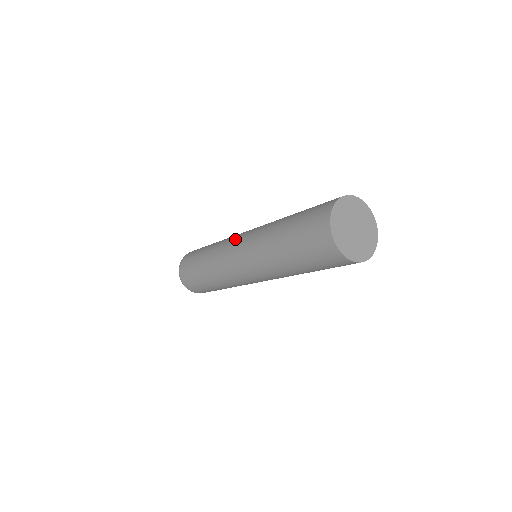
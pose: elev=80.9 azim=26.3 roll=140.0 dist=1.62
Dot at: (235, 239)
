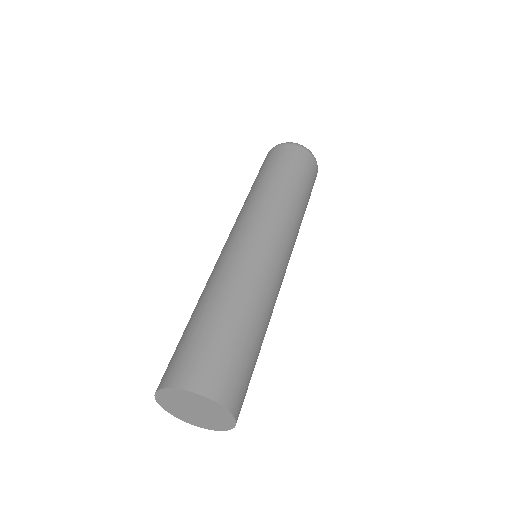
Dot at: (253, 227)
